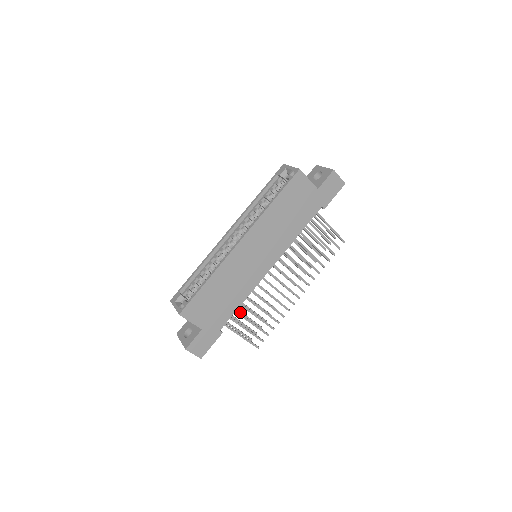
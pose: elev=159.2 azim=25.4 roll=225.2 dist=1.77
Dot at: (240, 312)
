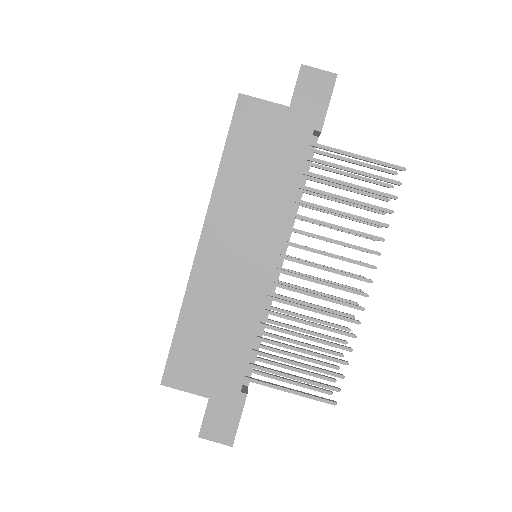
Dot at: (284, 353)
